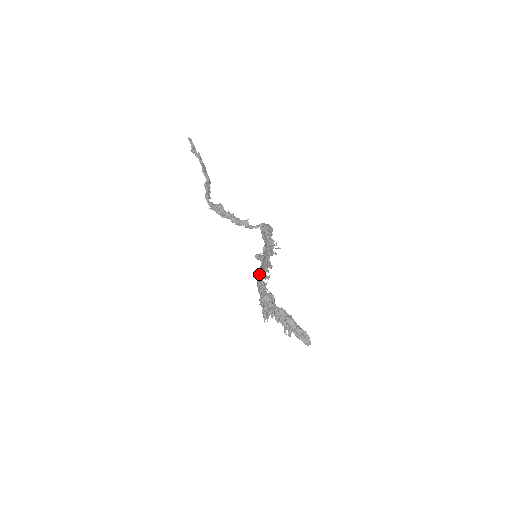
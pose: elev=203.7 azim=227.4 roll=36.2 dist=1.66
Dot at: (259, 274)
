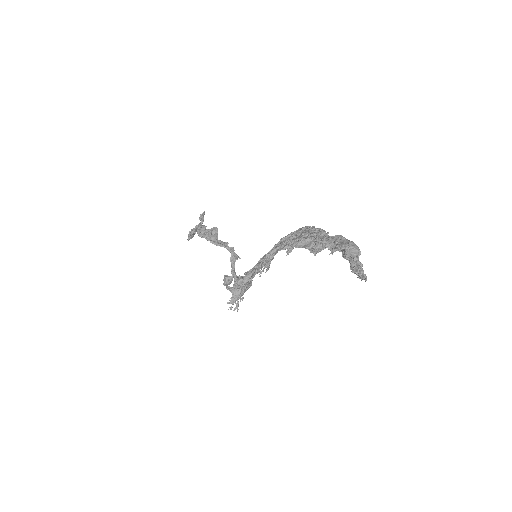
Dot at: occluded
